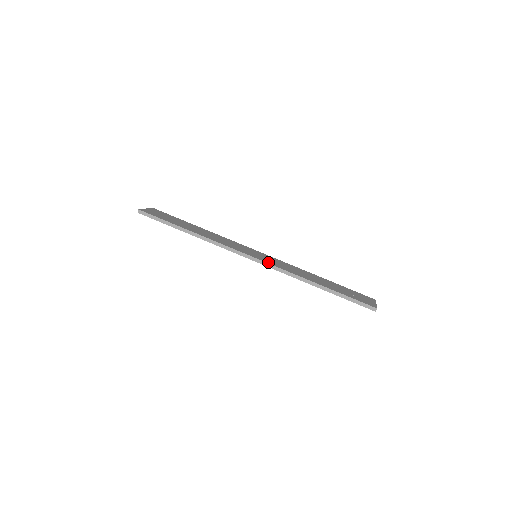
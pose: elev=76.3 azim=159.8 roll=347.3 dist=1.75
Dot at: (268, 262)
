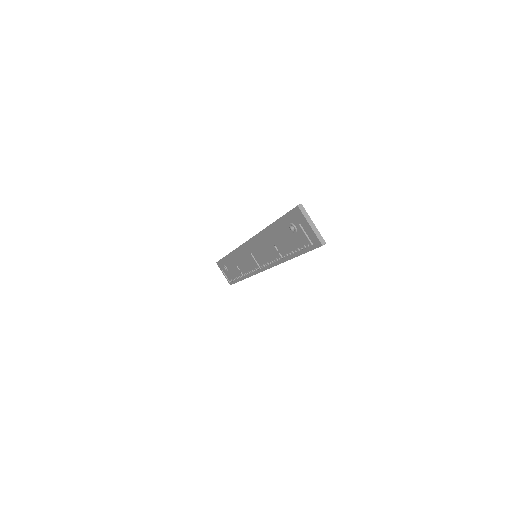
Dot at: occluded
